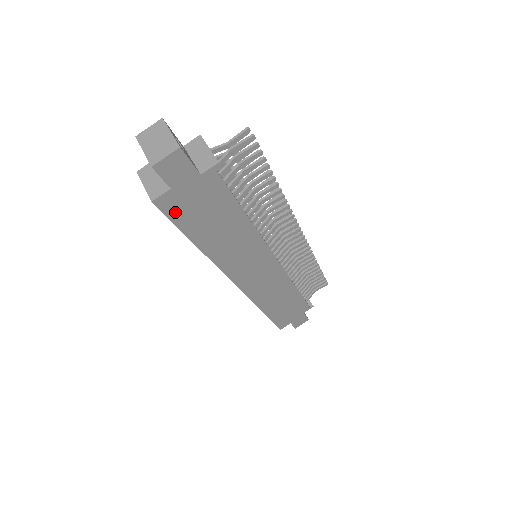
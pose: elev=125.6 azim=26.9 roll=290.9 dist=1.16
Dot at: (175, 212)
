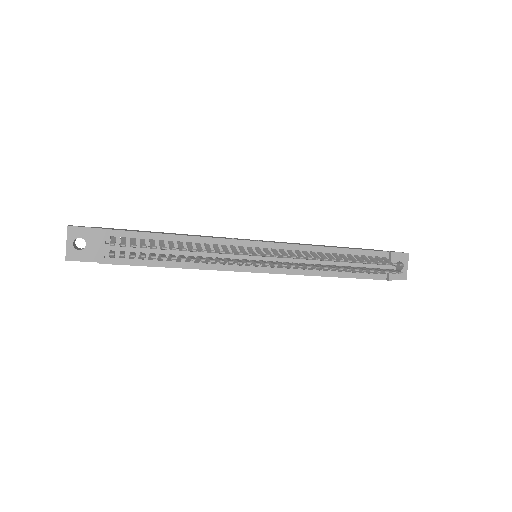
Dot at: occluded
